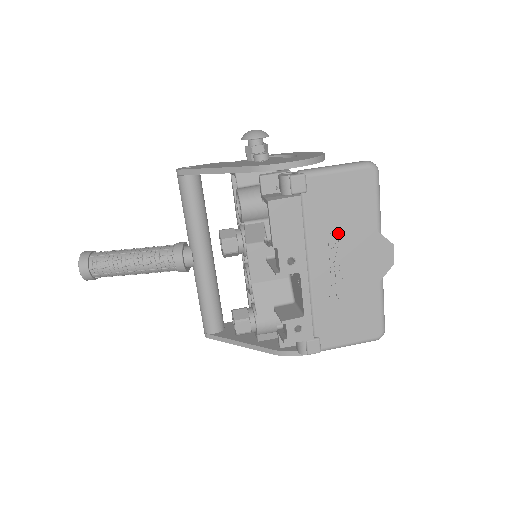
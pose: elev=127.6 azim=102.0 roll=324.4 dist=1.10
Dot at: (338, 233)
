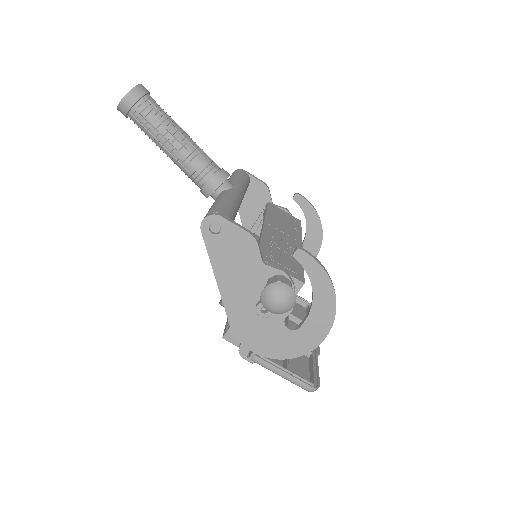
Dot at: occluded
